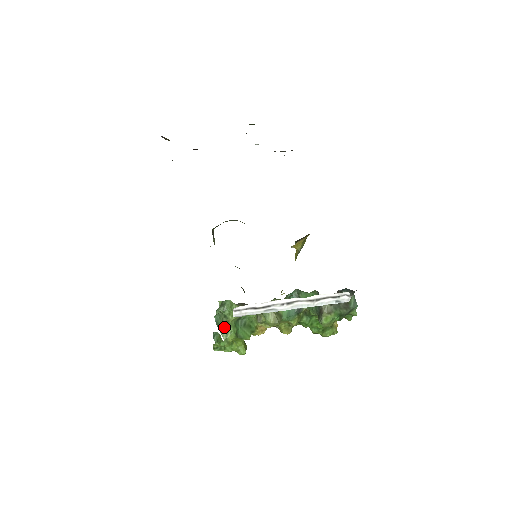
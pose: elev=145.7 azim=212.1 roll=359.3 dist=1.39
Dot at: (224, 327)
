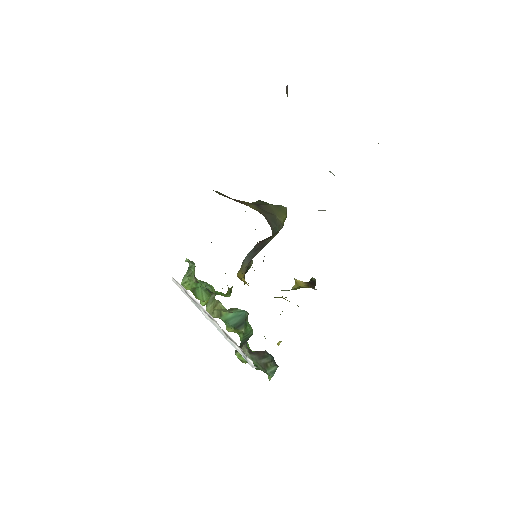
Dot at: (187, 276)
